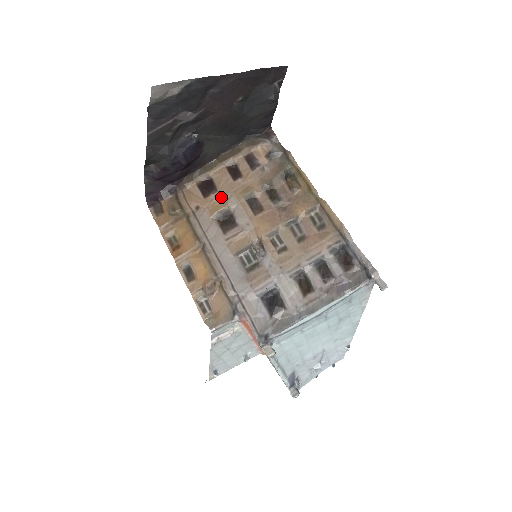
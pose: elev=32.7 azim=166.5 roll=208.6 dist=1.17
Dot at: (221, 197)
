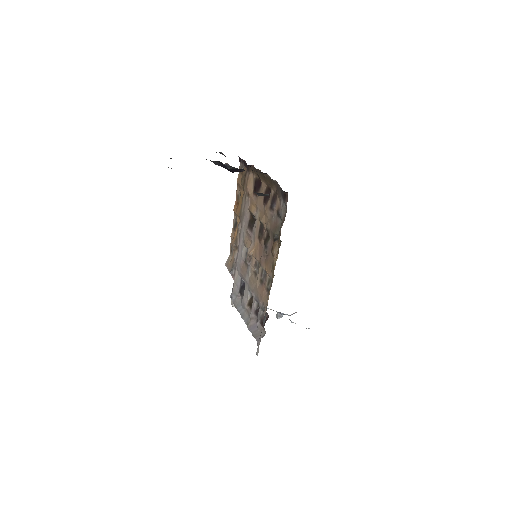
Dot at: (256, 204)
